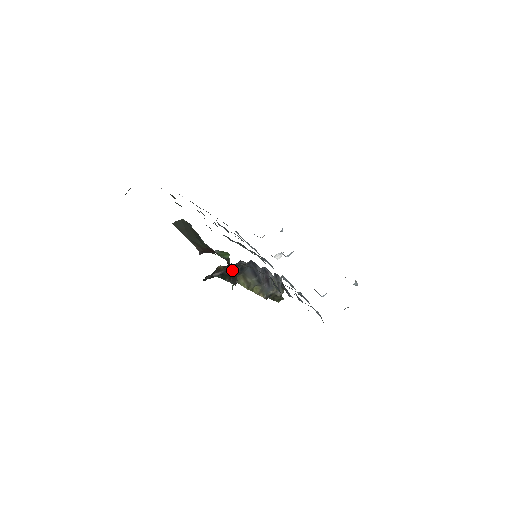
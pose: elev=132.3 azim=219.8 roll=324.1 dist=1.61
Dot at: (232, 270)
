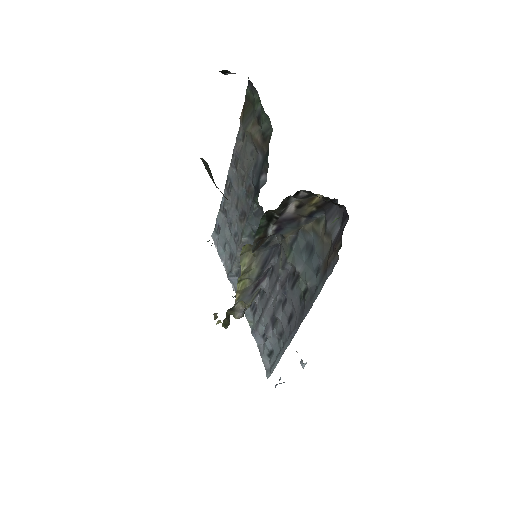
Dot at: (275, 230)
